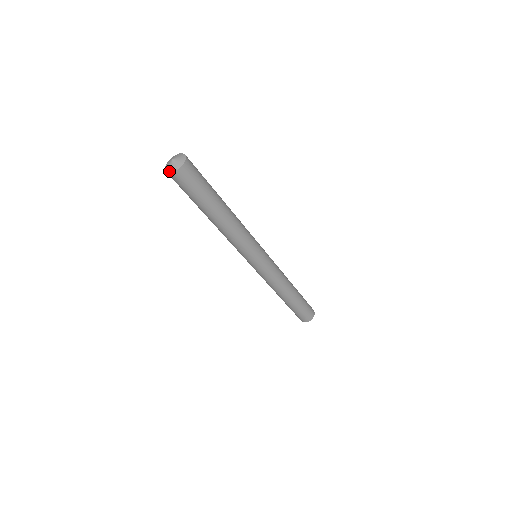
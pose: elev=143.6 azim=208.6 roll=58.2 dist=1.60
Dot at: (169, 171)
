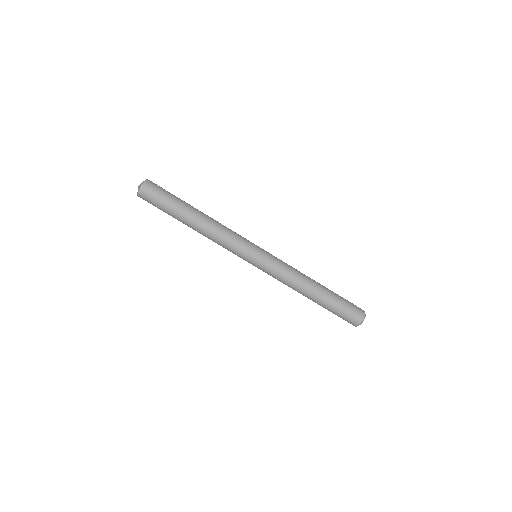
Dot at: occluded
